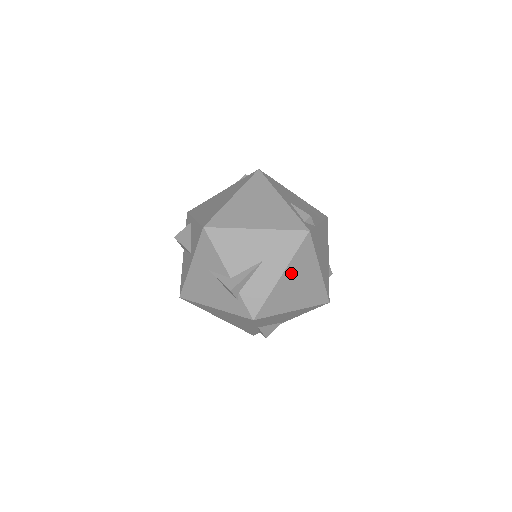
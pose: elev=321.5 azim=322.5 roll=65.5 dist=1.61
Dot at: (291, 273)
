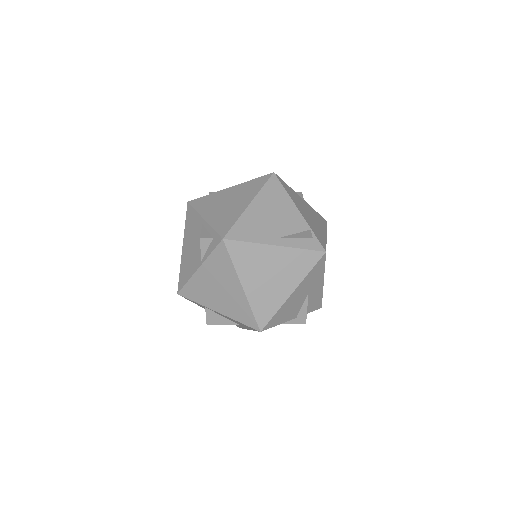
Dot at: occluded
